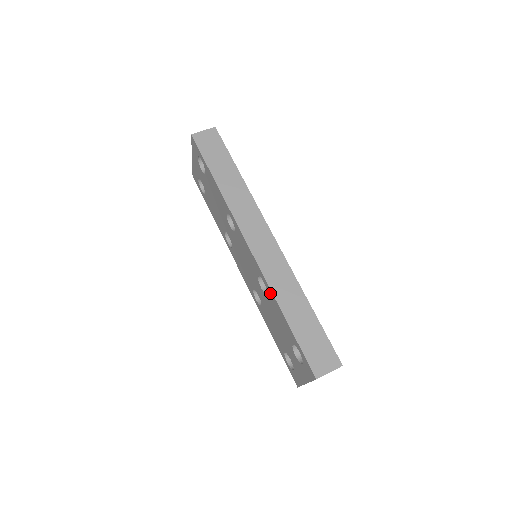
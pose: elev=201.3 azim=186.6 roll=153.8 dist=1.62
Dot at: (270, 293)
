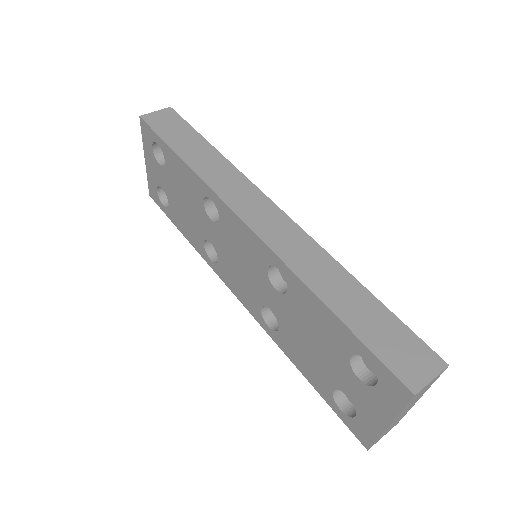
Dot at: (293, 281)
